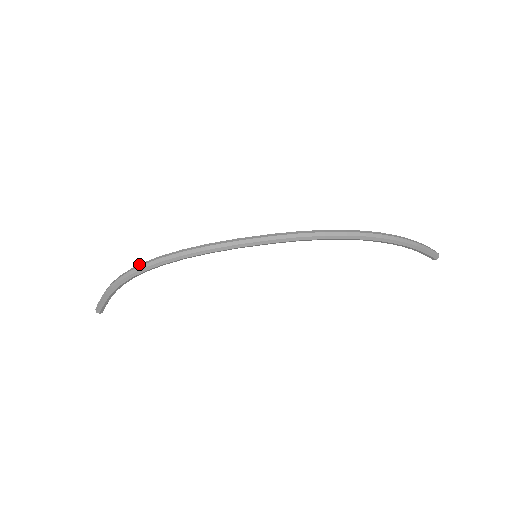
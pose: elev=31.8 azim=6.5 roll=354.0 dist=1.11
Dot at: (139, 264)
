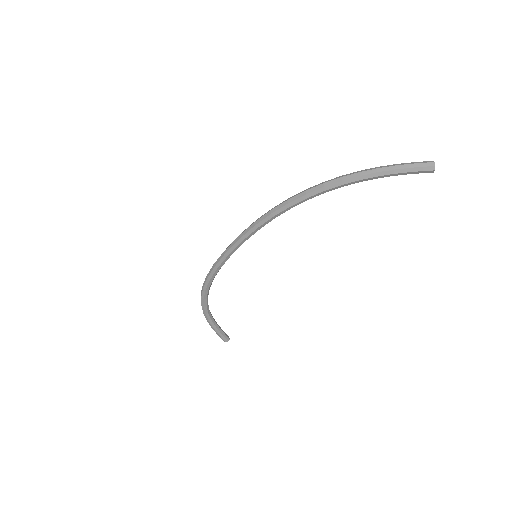
Dot at: occluded
